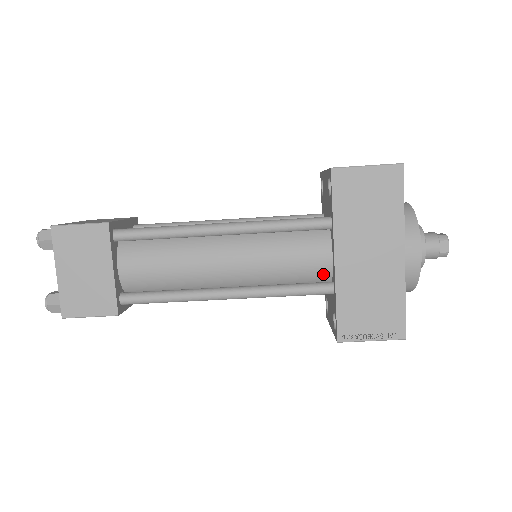
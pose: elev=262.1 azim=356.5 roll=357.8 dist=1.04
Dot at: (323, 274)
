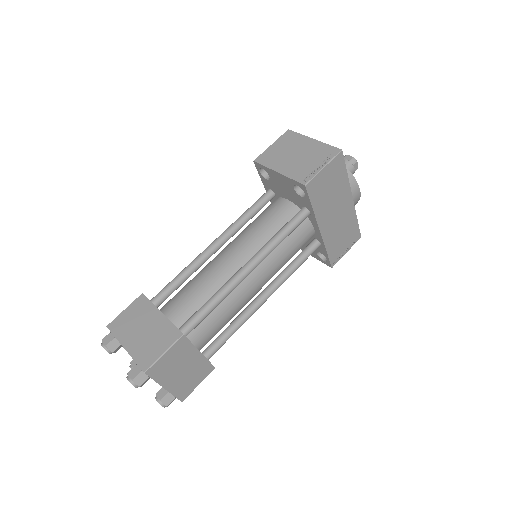
Dot at: occluded
